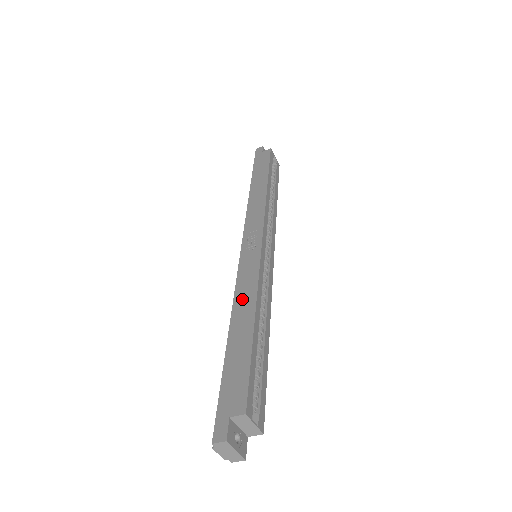
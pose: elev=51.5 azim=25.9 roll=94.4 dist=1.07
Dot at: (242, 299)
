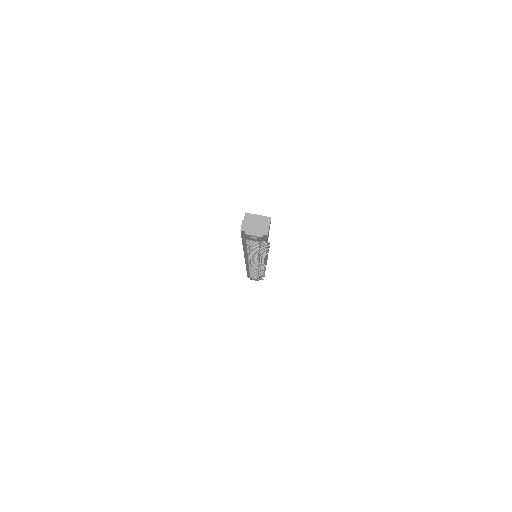
Dot at: occluded
